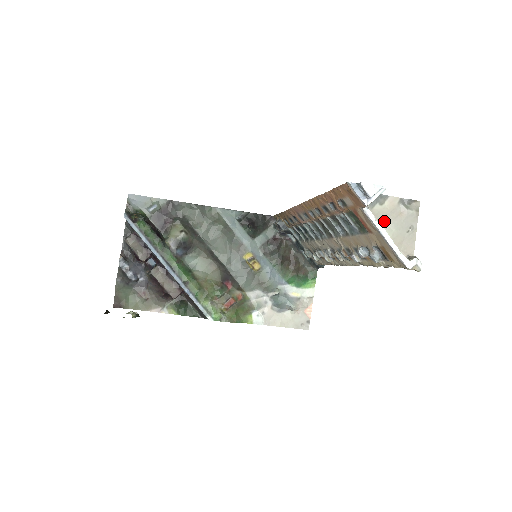
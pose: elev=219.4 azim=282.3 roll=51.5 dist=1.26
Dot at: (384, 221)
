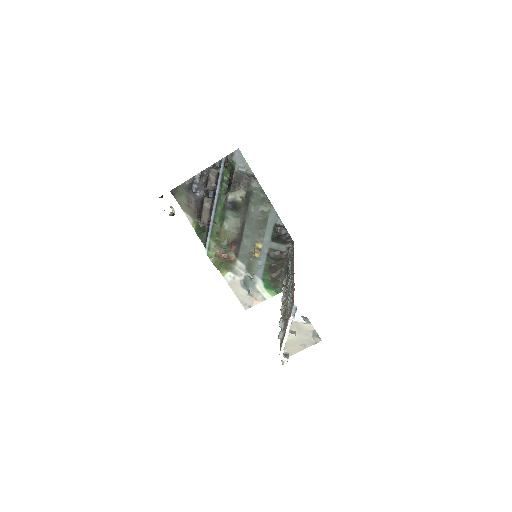
Dot at: (296, 330)
